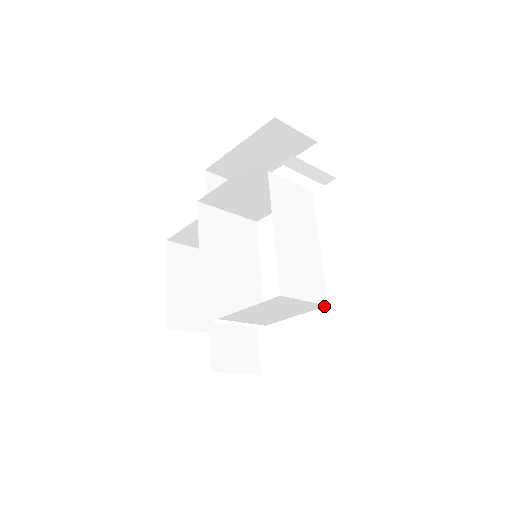
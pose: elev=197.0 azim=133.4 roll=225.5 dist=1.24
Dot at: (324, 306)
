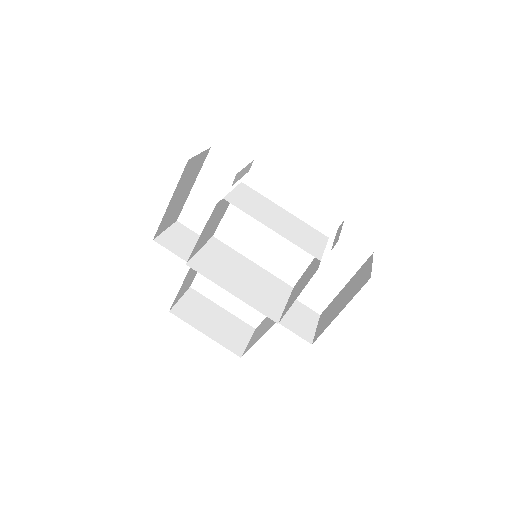
Dot at: occluded
